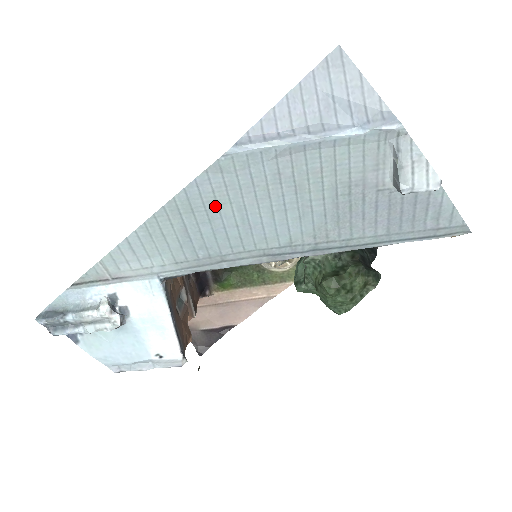
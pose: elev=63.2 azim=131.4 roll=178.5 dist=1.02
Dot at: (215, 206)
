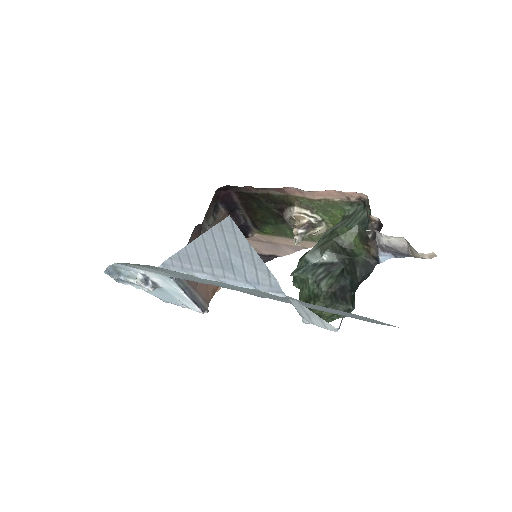
Dot at: (176, 273)
